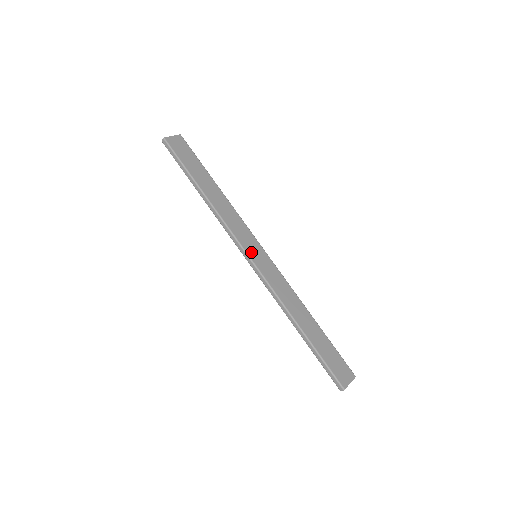
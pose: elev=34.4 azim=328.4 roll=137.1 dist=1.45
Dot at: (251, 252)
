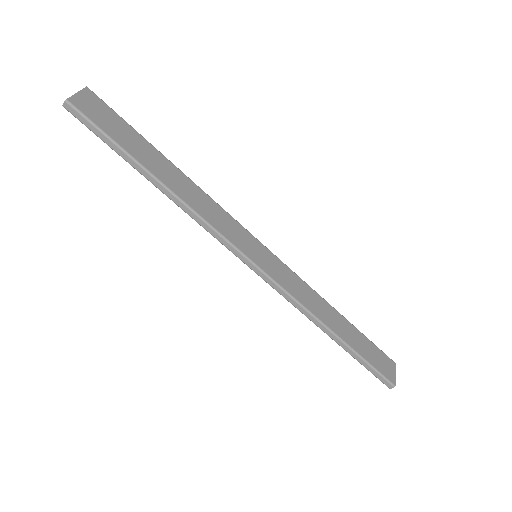
Dot at: (252, 254)
